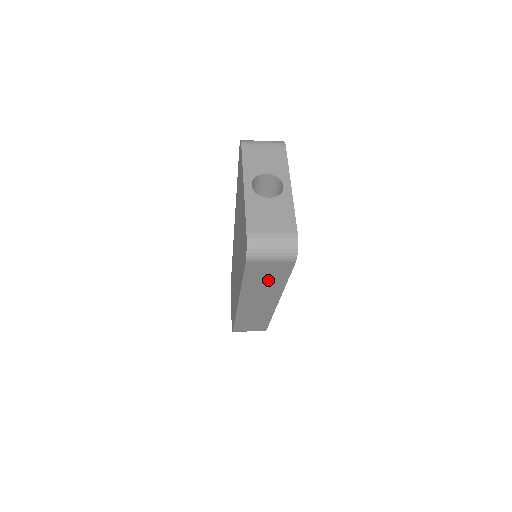
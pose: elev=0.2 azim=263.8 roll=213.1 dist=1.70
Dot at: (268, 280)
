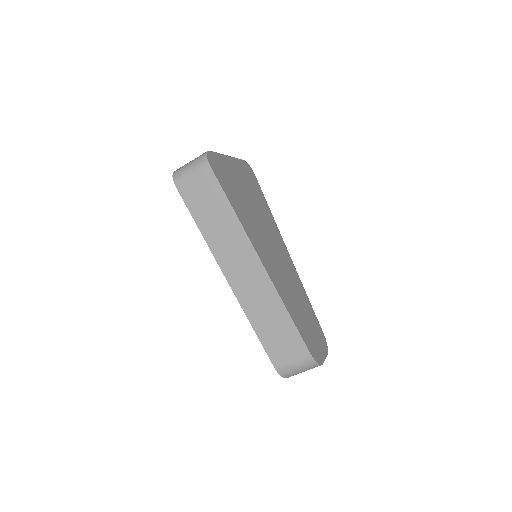
Dot at: (215, 212)
